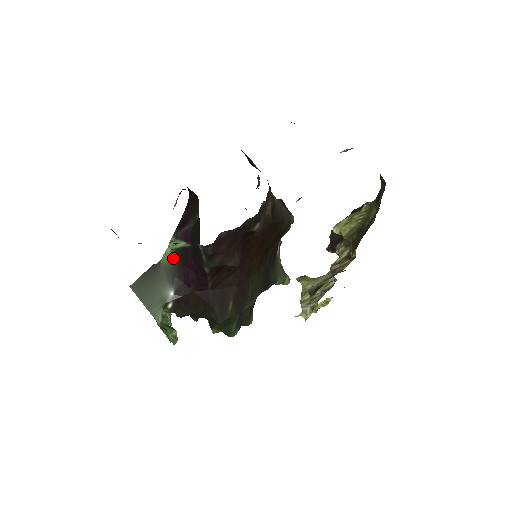
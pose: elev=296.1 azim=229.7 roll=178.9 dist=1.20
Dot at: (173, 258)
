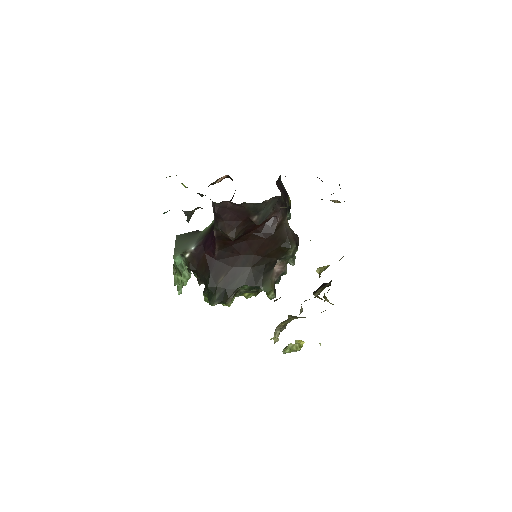
Dot at: (208, 229)
